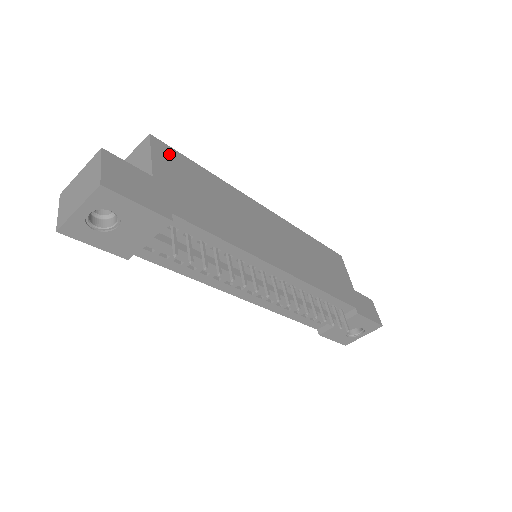
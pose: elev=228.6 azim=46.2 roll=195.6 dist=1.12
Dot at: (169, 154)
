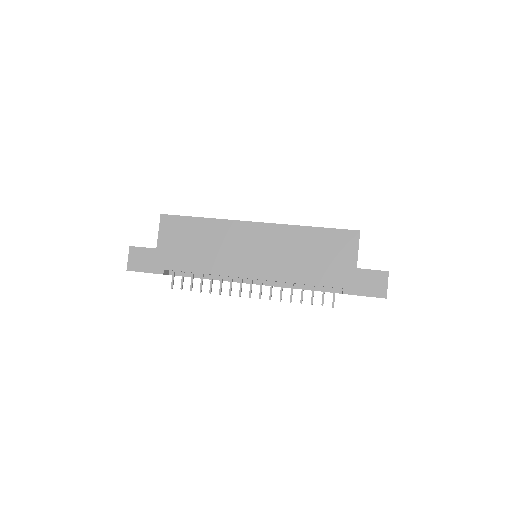
Dot at: (172, 223)
